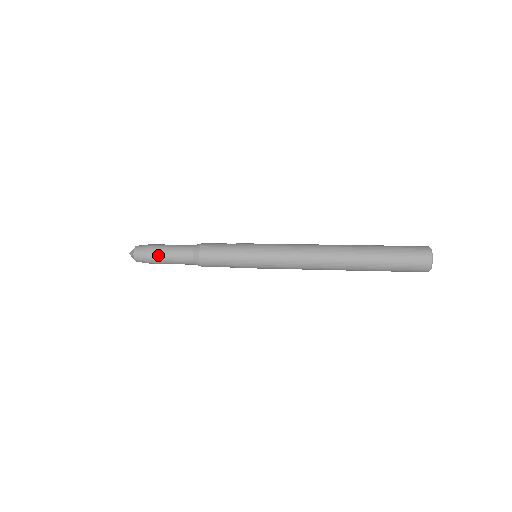
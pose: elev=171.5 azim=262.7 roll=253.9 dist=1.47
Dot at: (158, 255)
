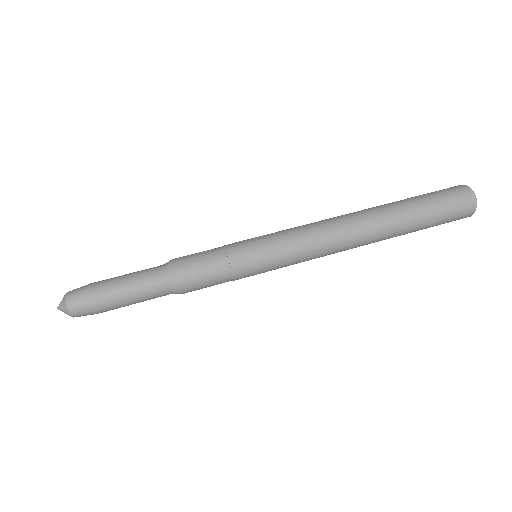
Dot at: (114, 307)
